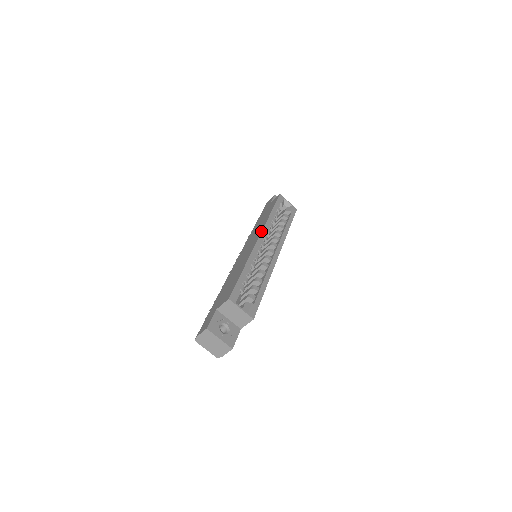
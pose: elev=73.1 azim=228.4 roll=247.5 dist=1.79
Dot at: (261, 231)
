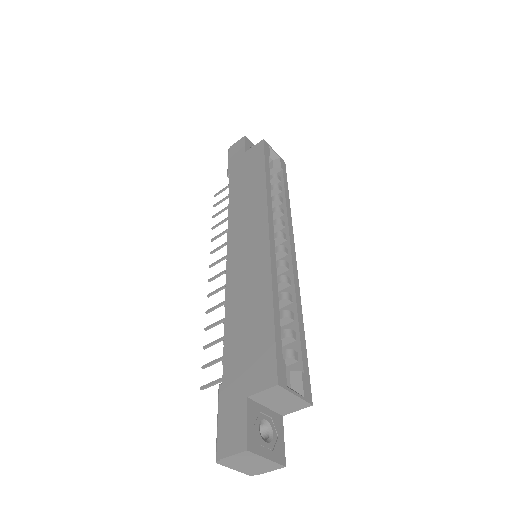
Dot at: (267, 217)
